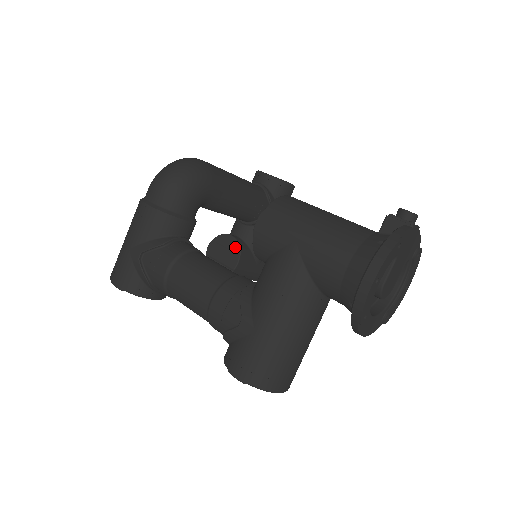
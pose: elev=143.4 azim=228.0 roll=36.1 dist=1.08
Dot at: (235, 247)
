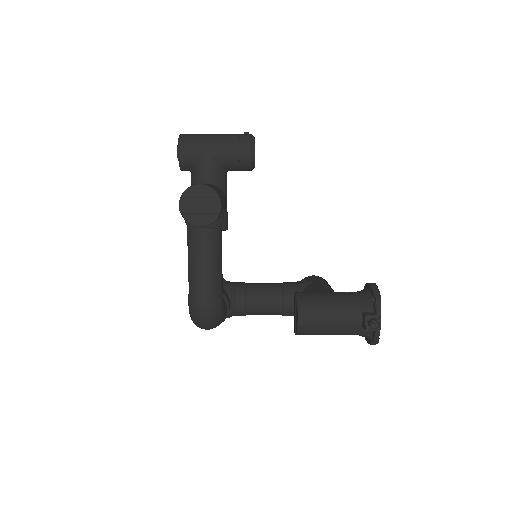
Dot at: occluded
